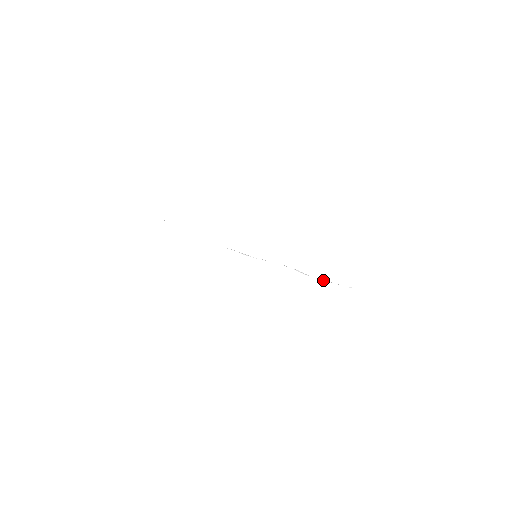
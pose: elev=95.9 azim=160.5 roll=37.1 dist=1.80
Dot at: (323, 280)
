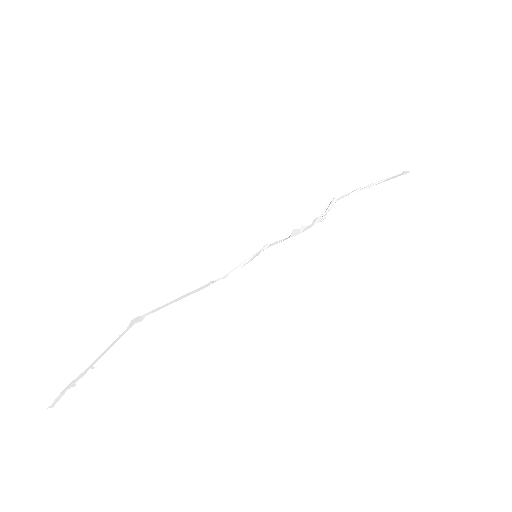
Dot at: (361, 190)
